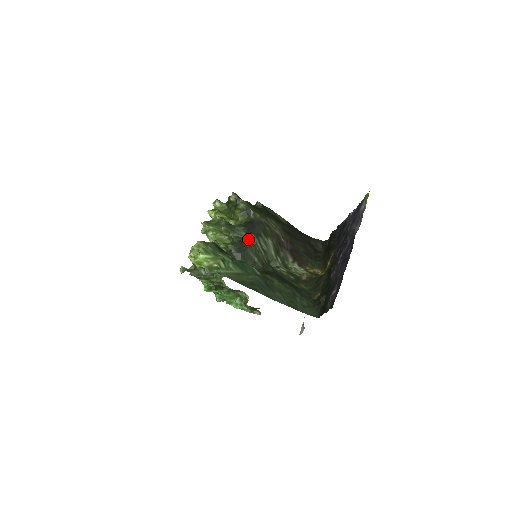
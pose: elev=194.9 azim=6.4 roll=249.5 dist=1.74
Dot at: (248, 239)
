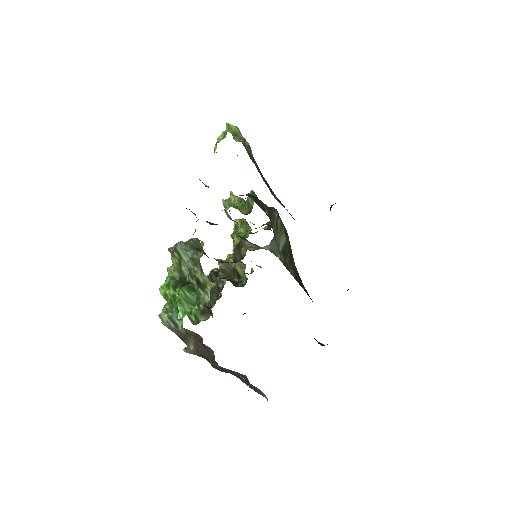
Dot at: occluded
